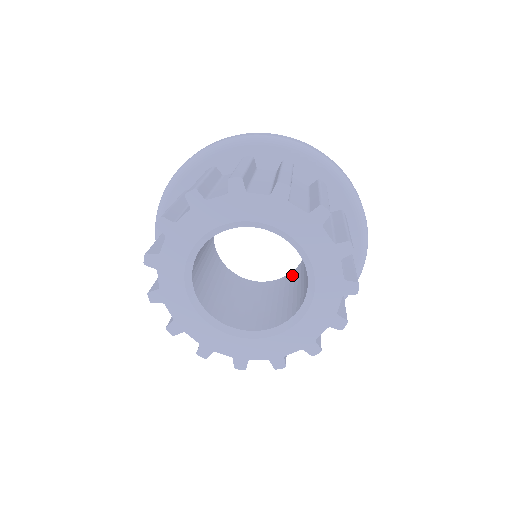
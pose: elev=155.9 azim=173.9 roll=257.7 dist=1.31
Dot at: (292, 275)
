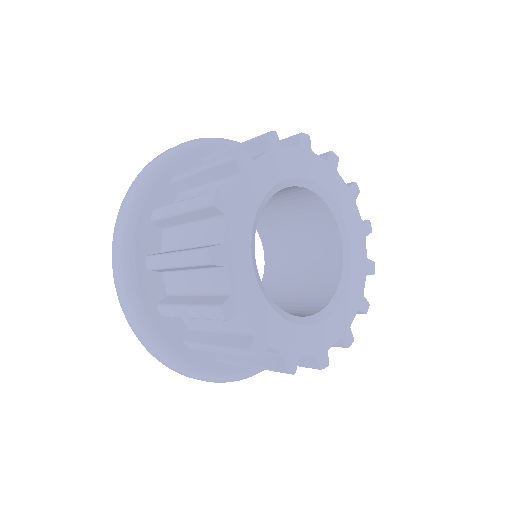
Dot at: occluded
